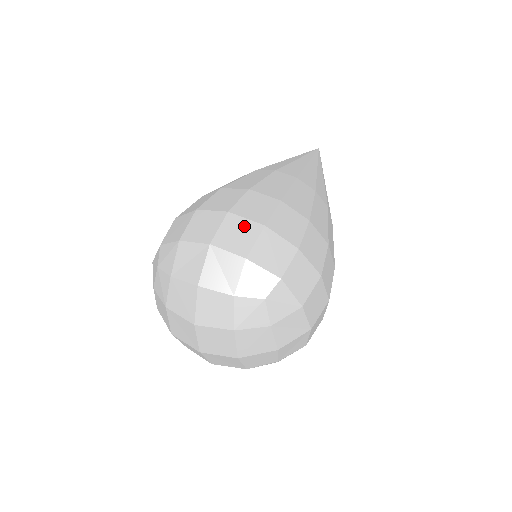
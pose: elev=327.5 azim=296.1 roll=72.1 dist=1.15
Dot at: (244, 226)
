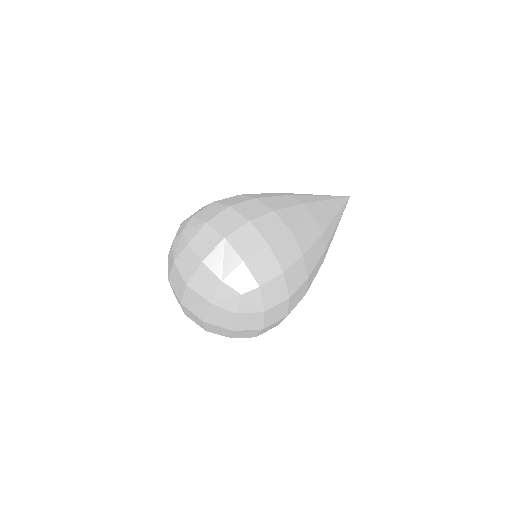
Dot at: (255, 237)
